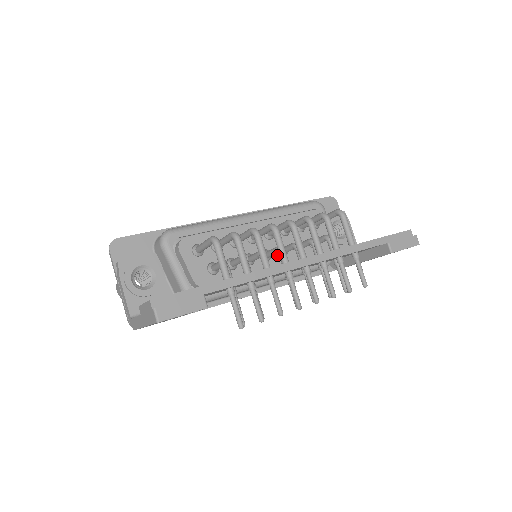
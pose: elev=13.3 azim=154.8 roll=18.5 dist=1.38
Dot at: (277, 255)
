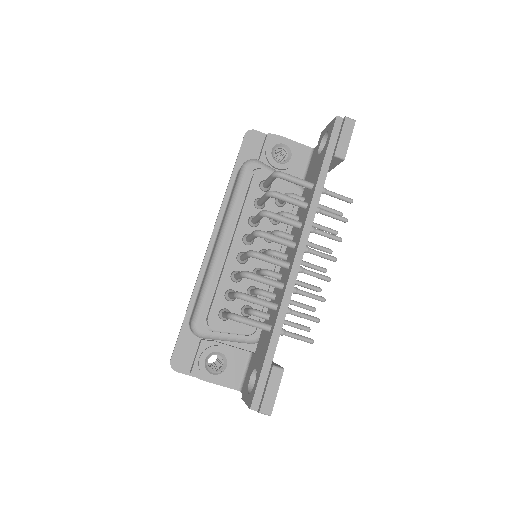
Dot at: (270, 245)
